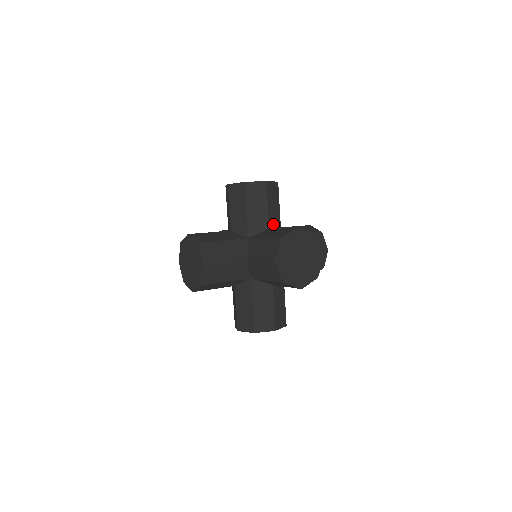
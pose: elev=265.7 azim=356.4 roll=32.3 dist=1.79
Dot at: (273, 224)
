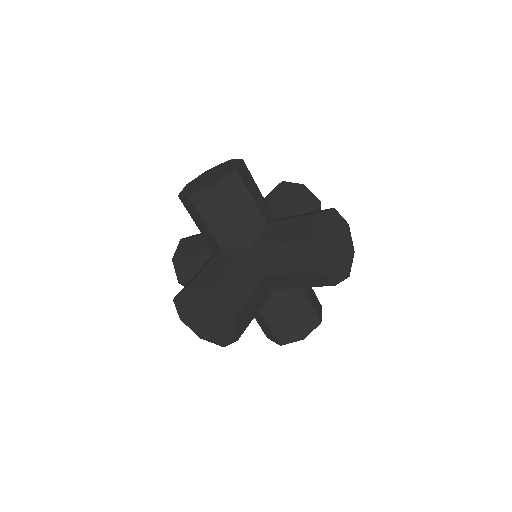
Dot at: (265, 214)
